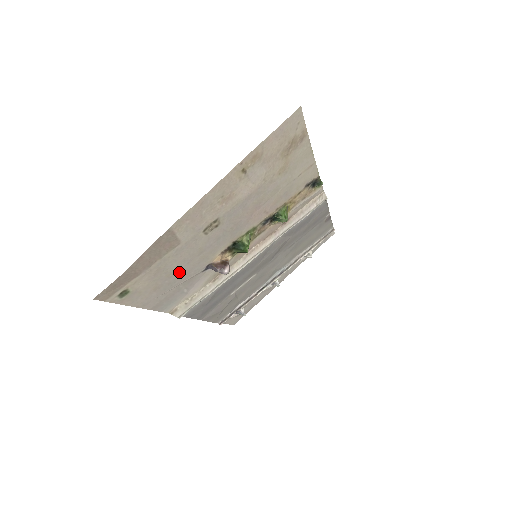
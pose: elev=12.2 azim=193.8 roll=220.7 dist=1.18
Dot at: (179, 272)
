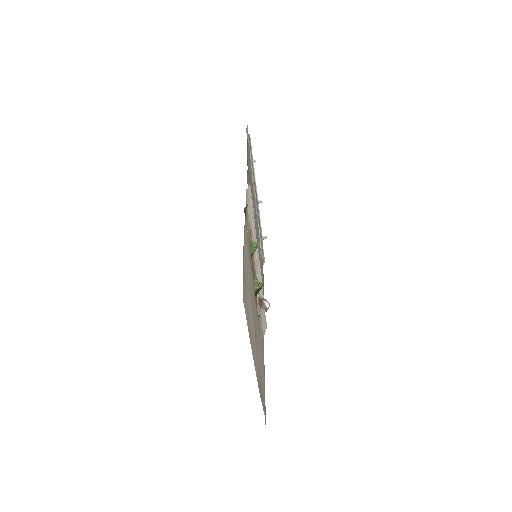
Dot at: (260, 351)
